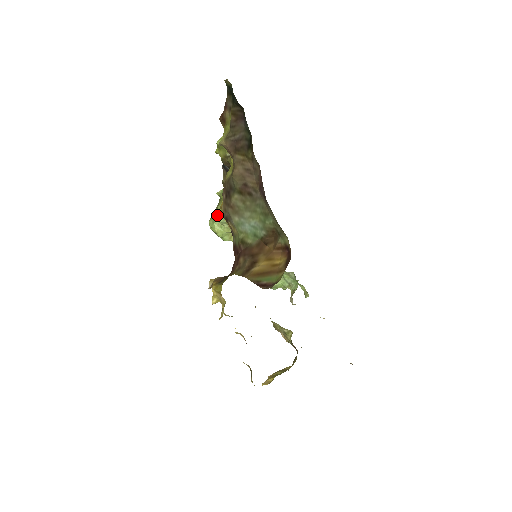
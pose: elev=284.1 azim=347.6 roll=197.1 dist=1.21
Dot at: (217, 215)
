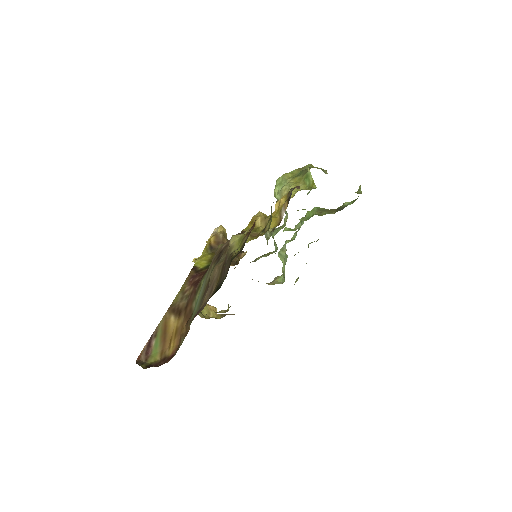
Dot at: (284, 185)
